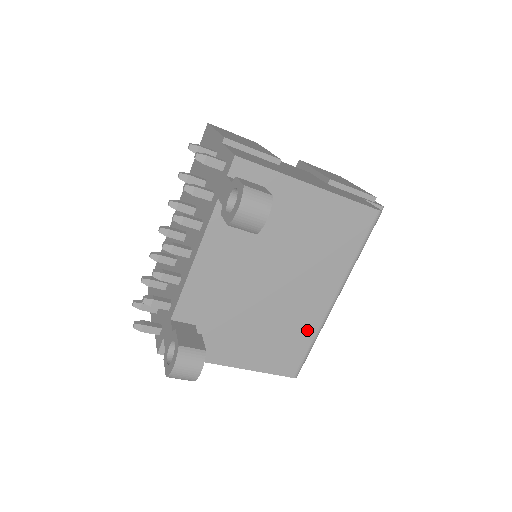
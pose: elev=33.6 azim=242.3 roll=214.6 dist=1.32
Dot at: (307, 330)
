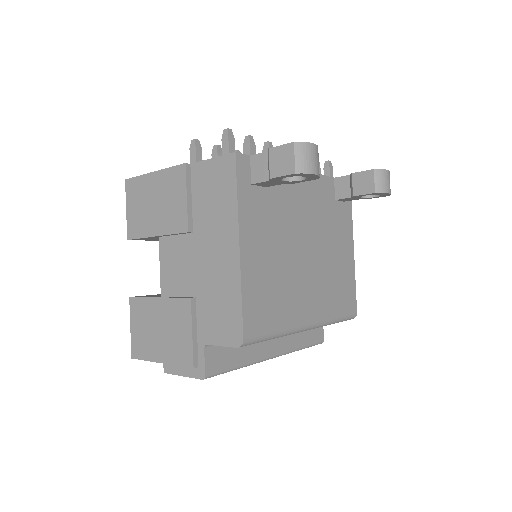
Dot at: (286, 316)
